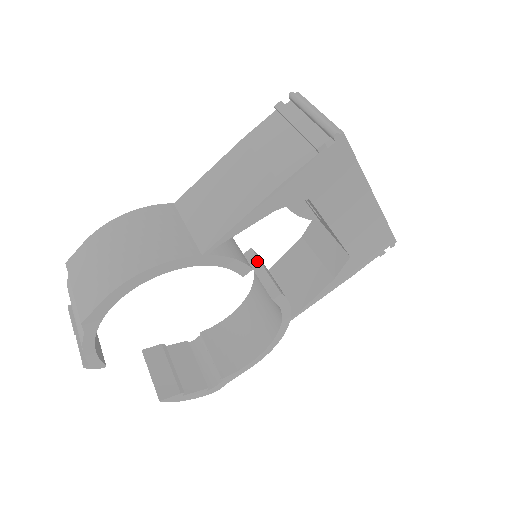
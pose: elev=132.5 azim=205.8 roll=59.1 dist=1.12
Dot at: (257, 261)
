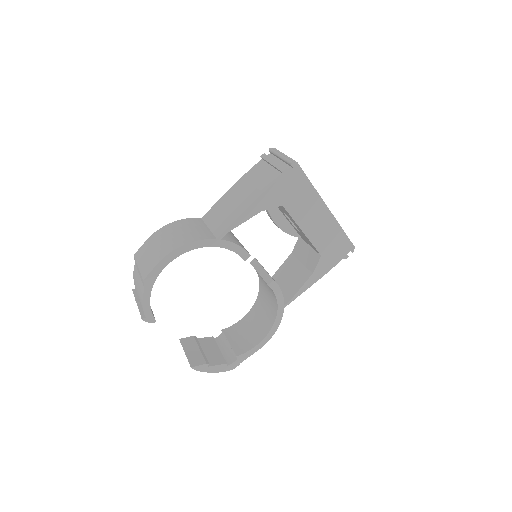
Dot at: (259, 265)
